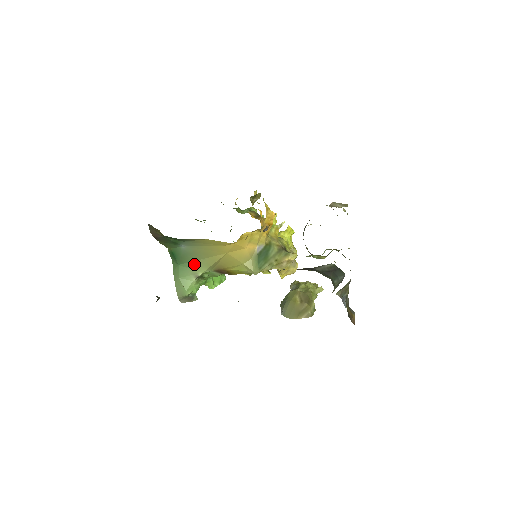
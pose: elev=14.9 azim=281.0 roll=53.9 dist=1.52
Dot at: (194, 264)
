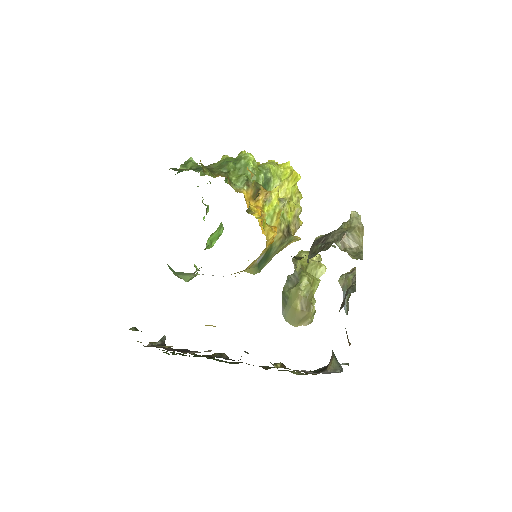
Dot at: occluded
